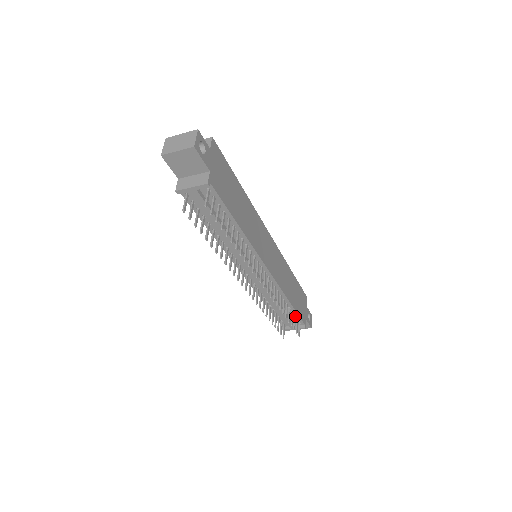
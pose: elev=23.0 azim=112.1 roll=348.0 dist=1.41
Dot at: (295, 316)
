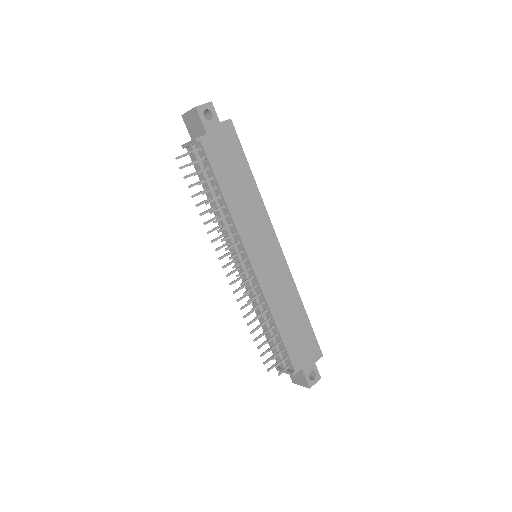
Dot at: (285, 351)
